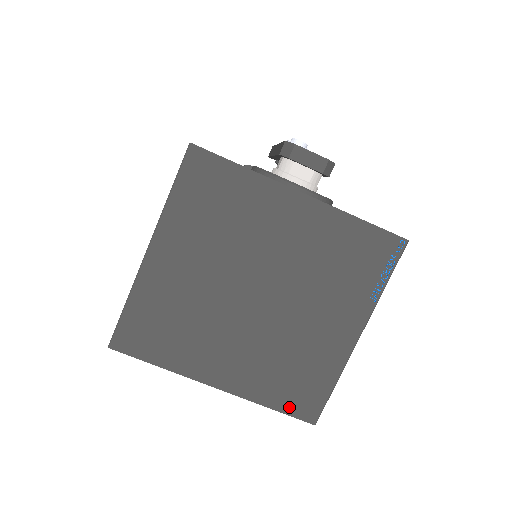
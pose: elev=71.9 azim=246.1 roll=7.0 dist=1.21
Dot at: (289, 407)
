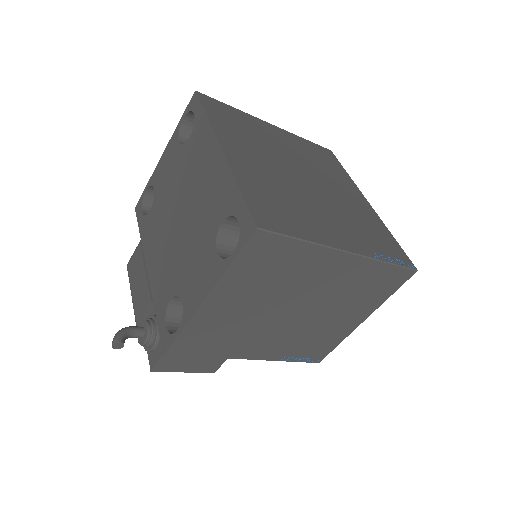
Dot at: (253, 203)
